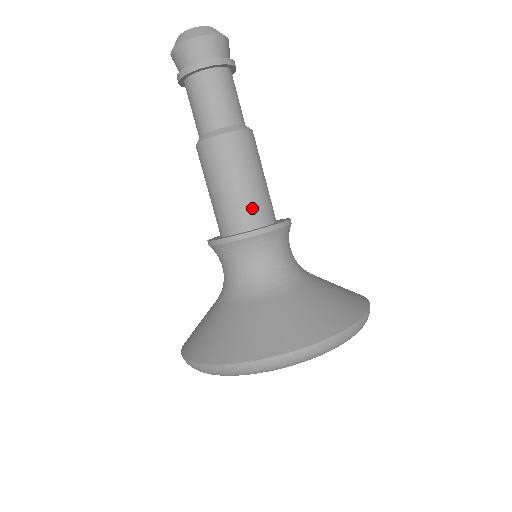
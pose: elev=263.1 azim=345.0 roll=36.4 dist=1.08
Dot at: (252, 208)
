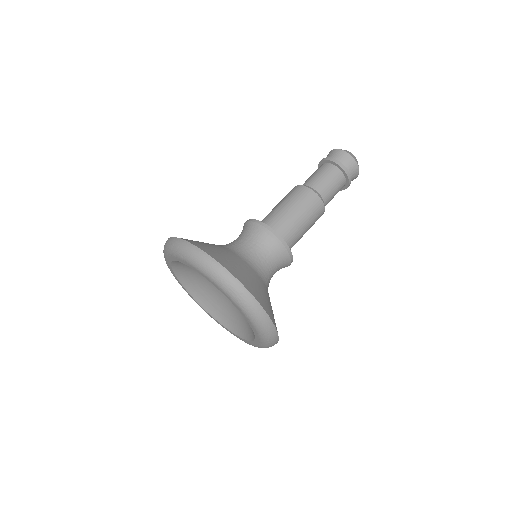
Dot at: (282, 225)
